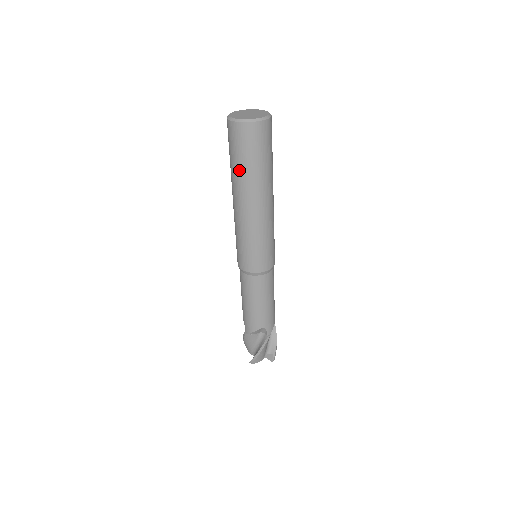
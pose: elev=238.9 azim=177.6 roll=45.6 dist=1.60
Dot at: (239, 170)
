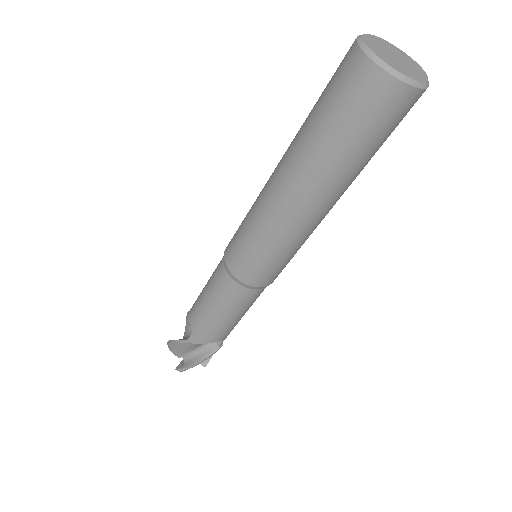
Dot at: (336, 154)
